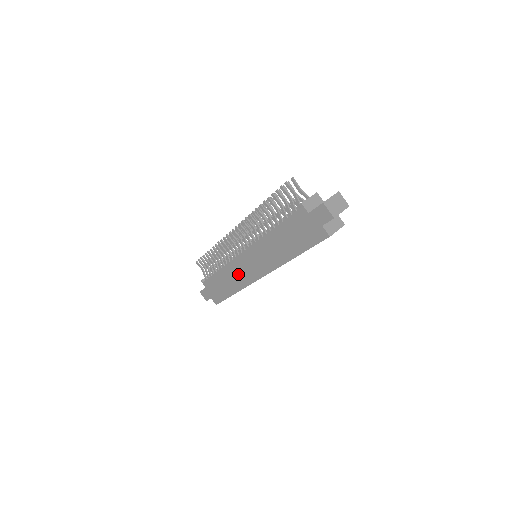
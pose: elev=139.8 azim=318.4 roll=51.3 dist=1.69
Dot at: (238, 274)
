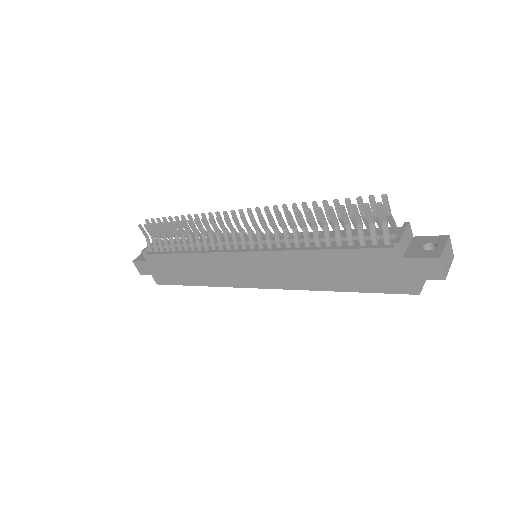
Dot at: (218, 270)
